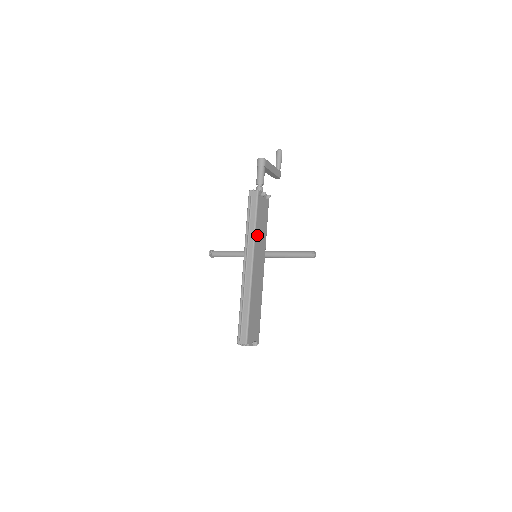
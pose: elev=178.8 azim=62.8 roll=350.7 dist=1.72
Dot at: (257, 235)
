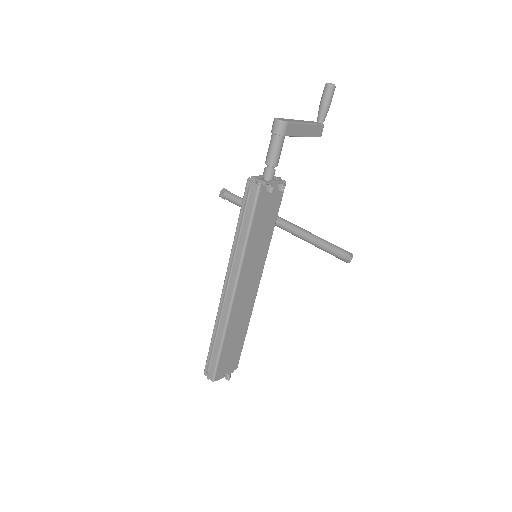
Dot at: (249, 250)
